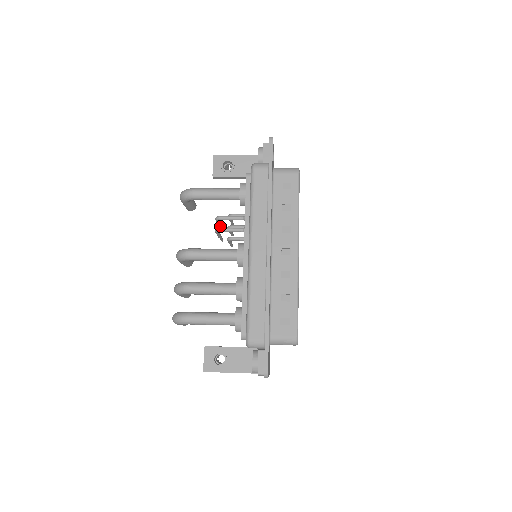
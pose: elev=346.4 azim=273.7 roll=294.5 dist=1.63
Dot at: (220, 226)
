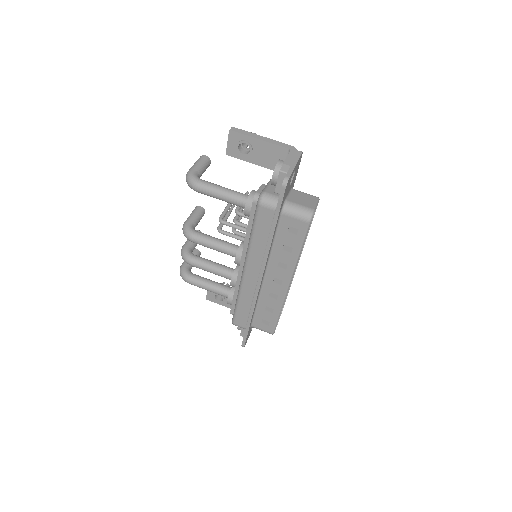
Dot at: (229, 207)
